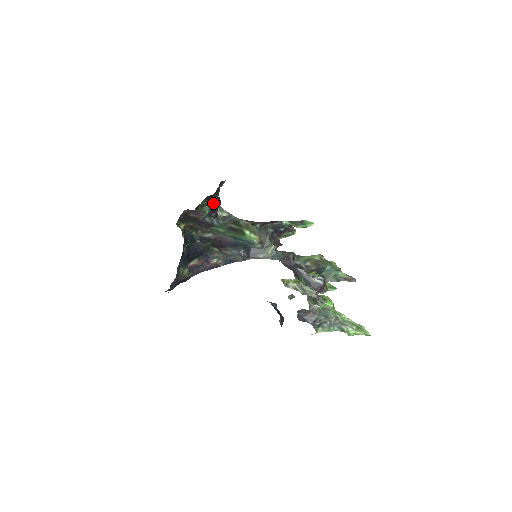
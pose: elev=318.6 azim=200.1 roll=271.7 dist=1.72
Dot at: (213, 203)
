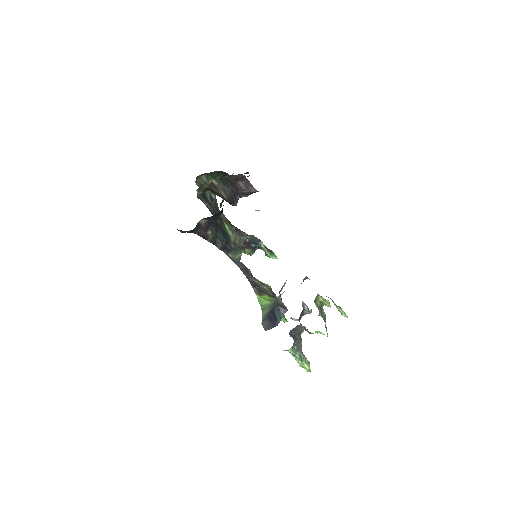
Dot at: occluded
